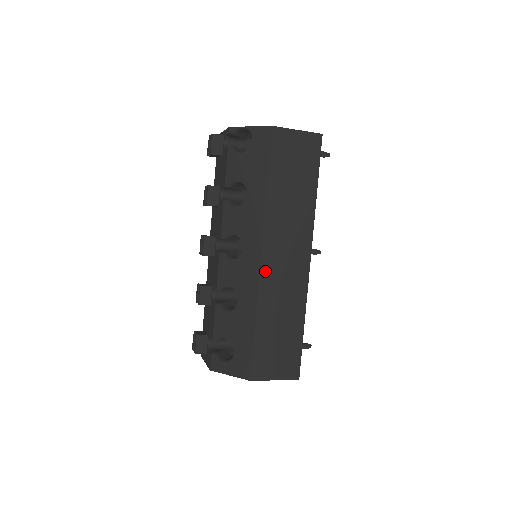
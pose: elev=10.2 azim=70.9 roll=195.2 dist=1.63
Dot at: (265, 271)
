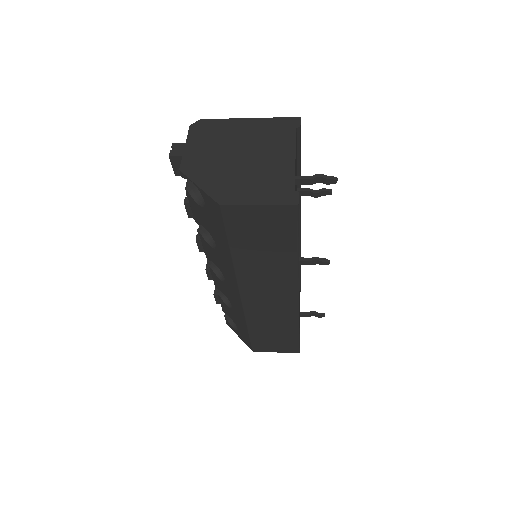
Dot at: (247, 305)
